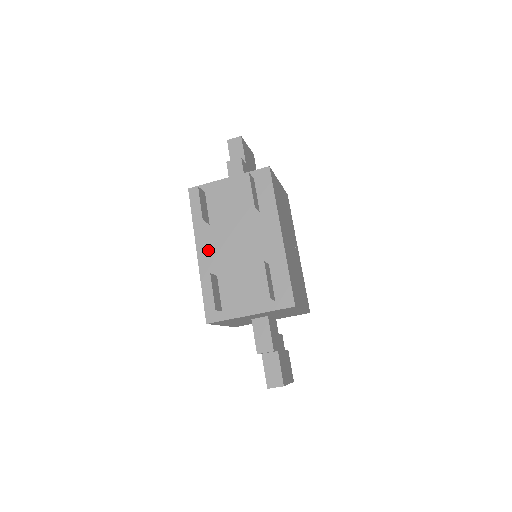
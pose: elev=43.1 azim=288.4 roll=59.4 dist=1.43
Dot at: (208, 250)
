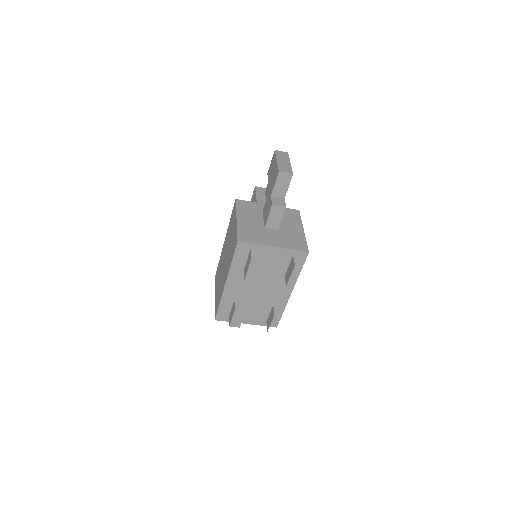
Dot at: (235, 285)
